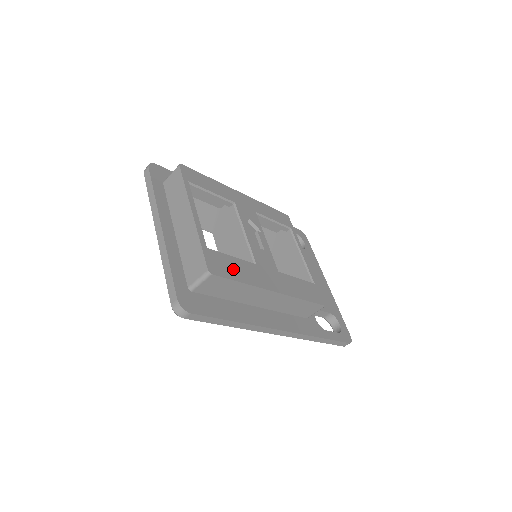
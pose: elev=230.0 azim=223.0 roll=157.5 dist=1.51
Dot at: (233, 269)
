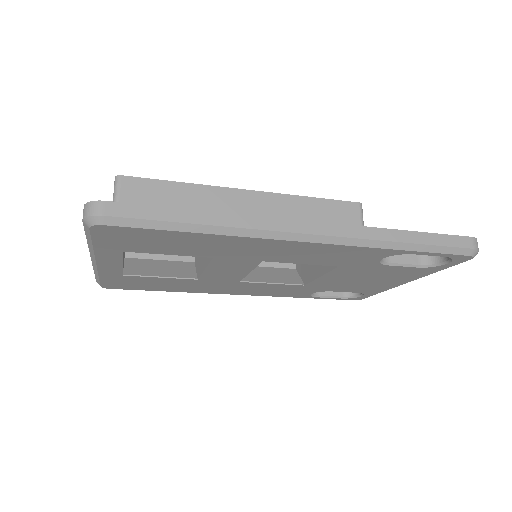
Dot at: occluded
